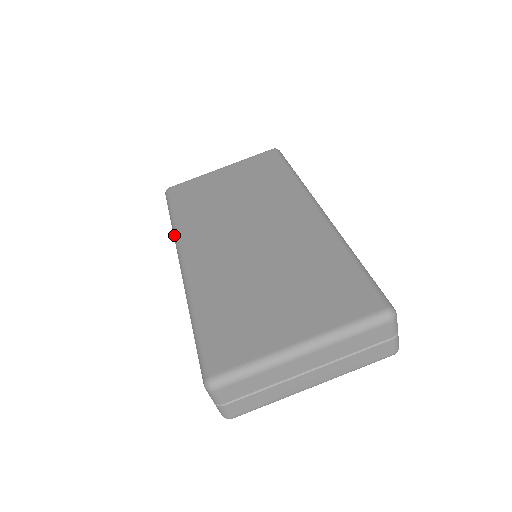
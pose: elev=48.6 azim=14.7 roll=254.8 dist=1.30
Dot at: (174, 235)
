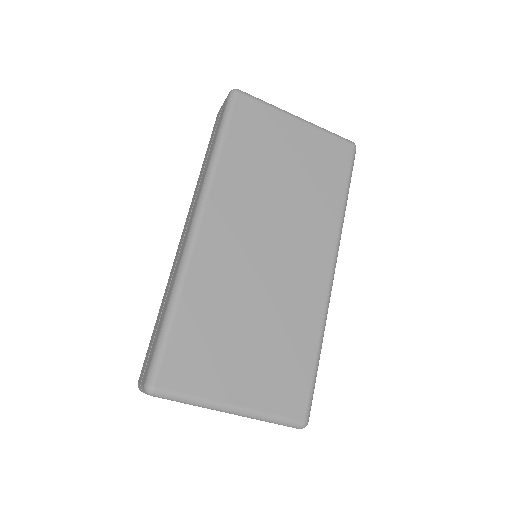
Dot at: (208, 175)
